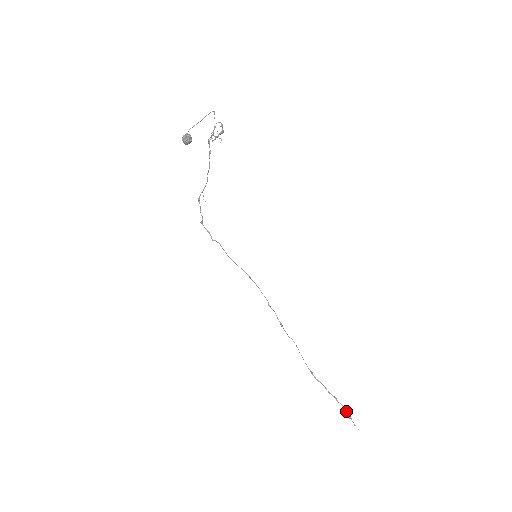
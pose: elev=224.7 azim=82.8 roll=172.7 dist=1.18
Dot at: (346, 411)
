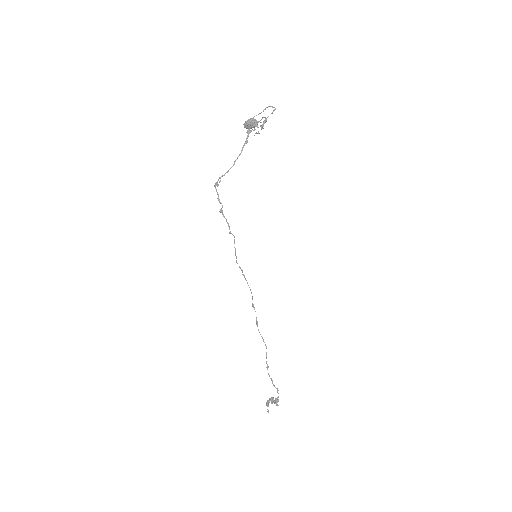
Dot at: (277, 400)
